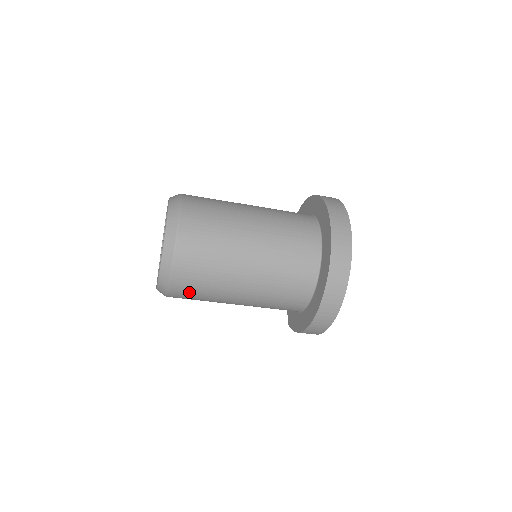
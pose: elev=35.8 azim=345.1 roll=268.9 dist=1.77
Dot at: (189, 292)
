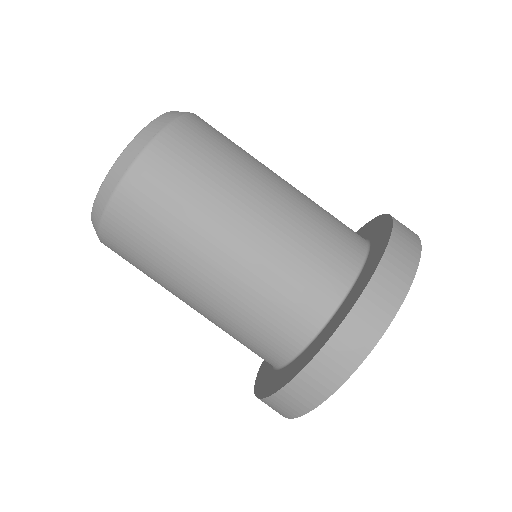
Dot at: (125, 256)
